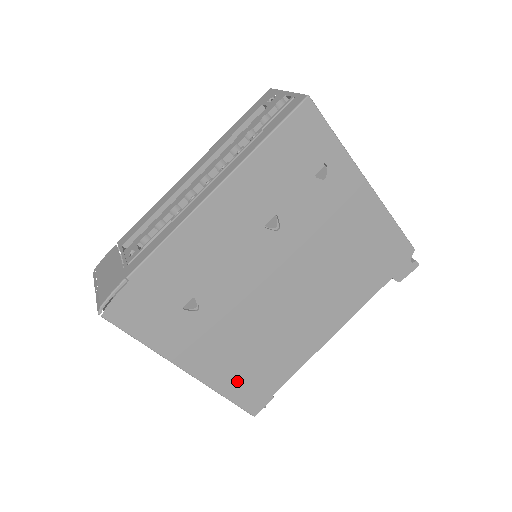
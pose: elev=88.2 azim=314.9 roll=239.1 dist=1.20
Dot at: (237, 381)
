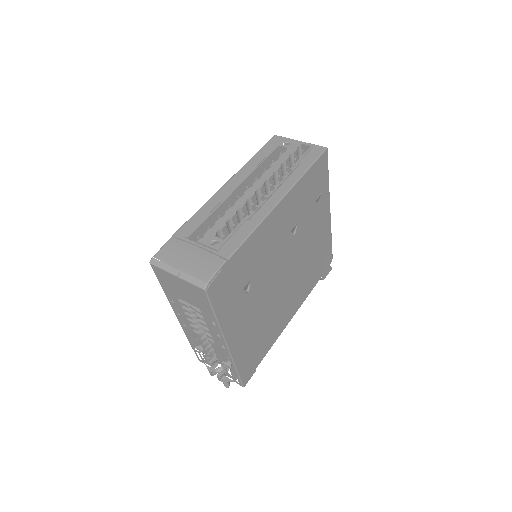
Dot at: (246, 355)
